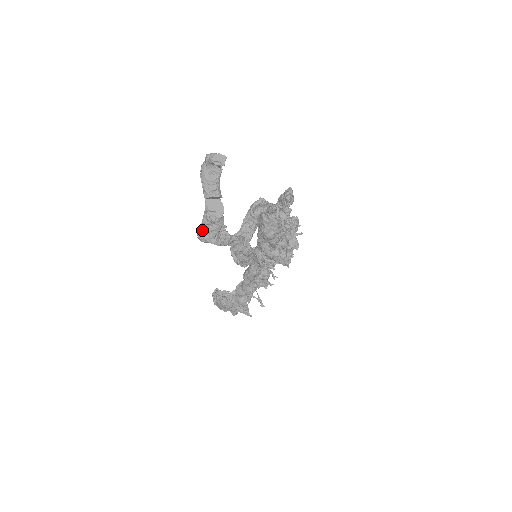
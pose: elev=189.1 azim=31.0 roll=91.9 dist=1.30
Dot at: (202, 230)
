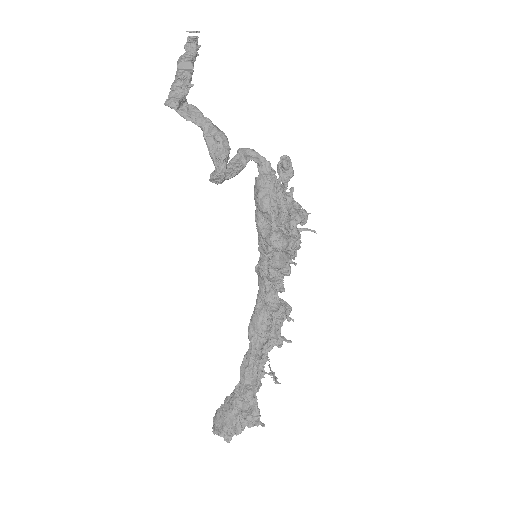
Dot at: (169, 92)
